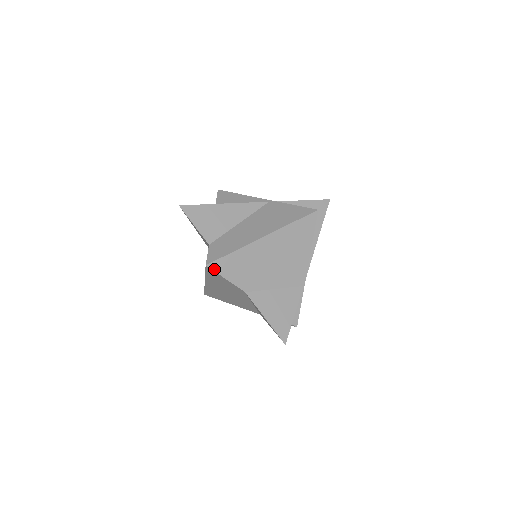
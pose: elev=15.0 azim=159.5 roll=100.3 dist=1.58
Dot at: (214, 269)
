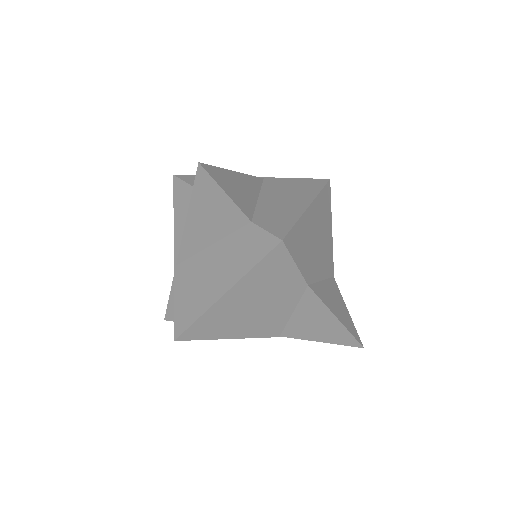
Dot at: (288, 247)
